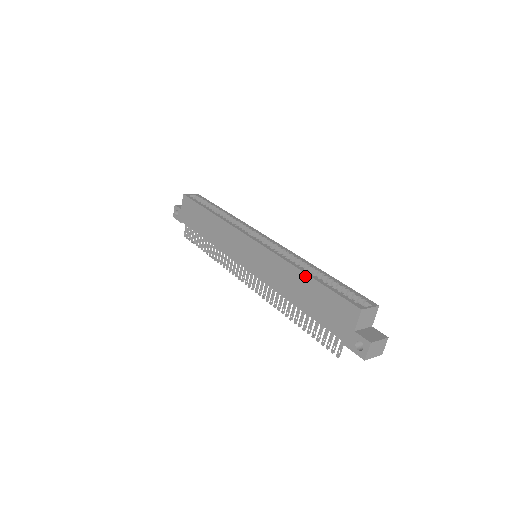
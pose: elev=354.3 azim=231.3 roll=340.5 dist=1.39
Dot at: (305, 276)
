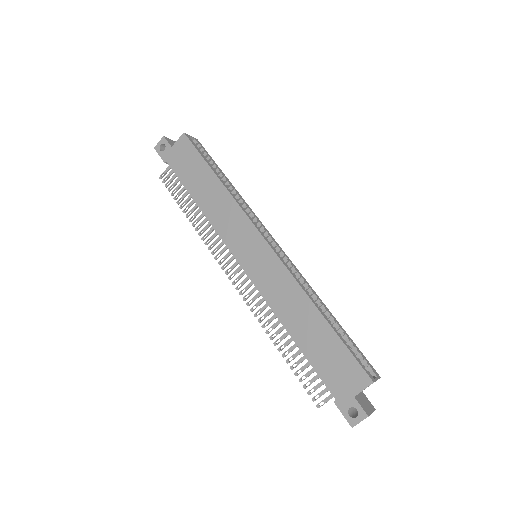
Dot at: (320, 316)
